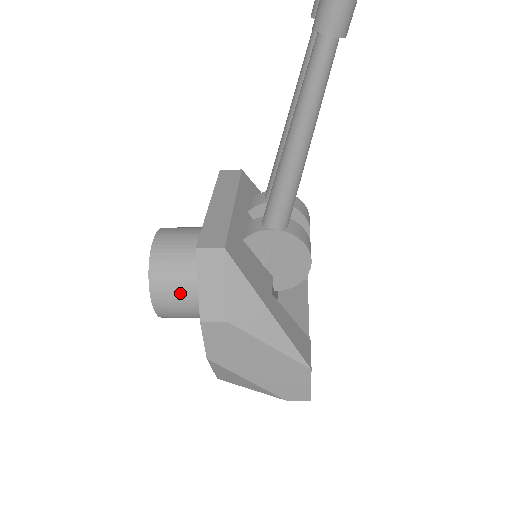
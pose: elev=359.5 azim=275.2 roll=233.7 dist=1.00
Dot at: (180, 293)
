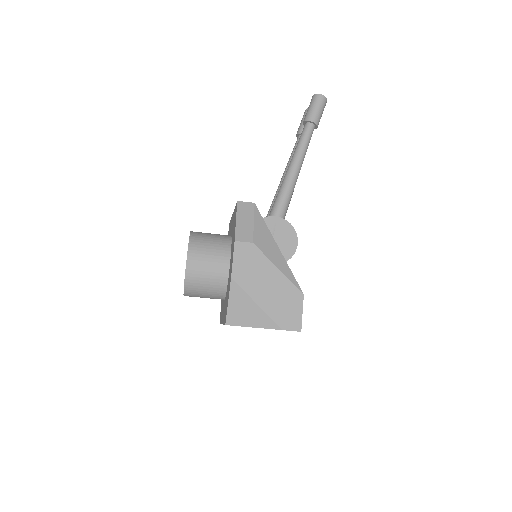
Dot at: (209, 253)
